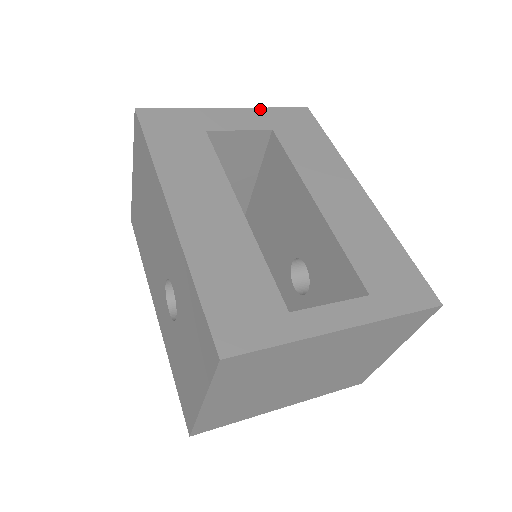
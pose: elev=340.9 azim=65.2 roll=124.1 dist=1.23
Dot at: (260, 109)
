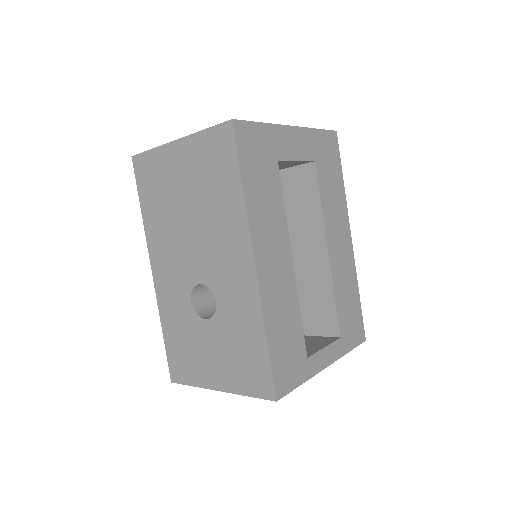
Dot at: (311, 130)
